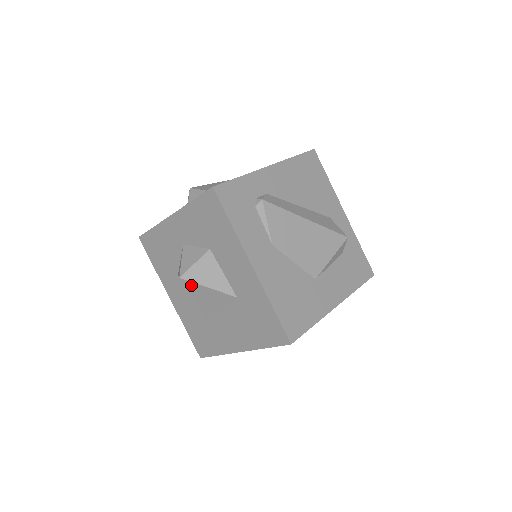
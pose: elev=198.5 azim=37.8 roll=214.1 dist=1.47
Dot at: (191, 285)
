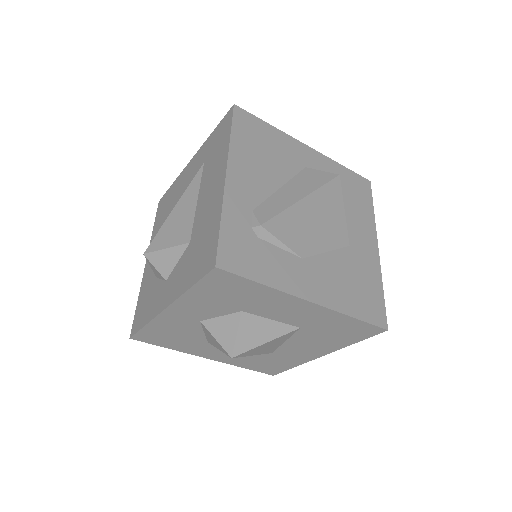
Dot at: (246, 353)
